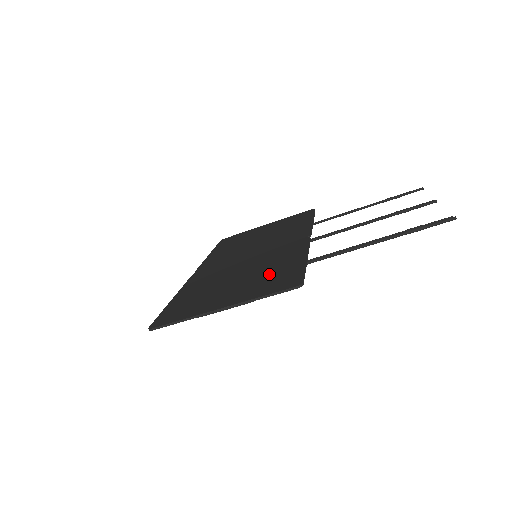
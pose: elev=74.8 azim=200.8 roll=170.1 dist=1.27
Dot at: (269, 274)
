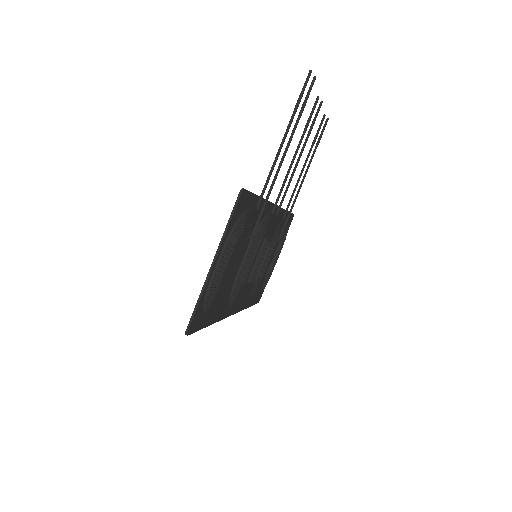
Dot at: occluded
